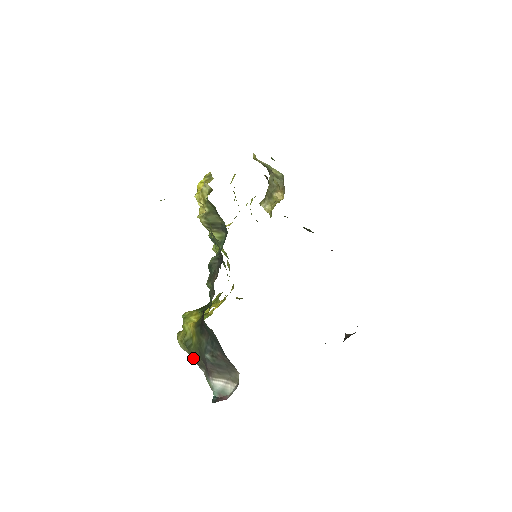
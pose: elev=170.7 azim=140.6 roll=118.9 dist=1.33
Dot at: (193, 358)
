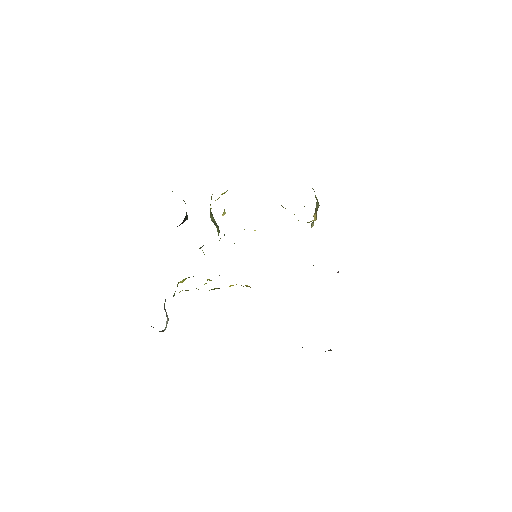
Dot at: occluded
